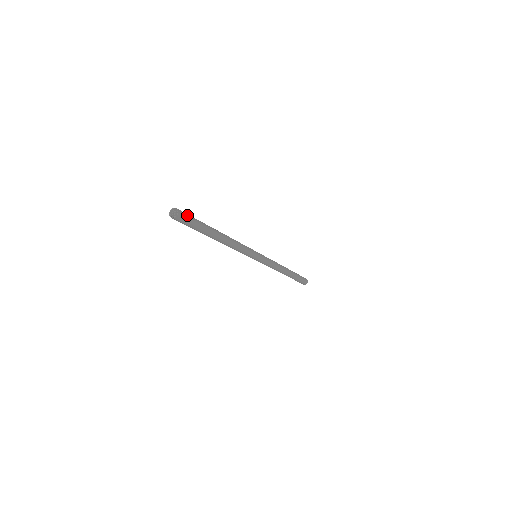
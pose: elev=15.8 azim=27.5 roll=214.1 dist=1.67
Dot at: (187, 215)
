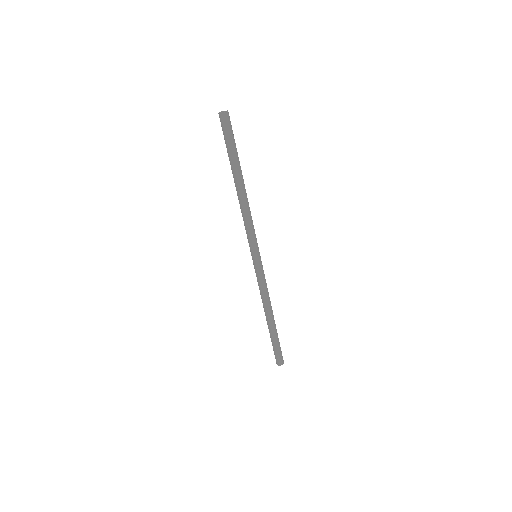
Dot at: (231, 126)
